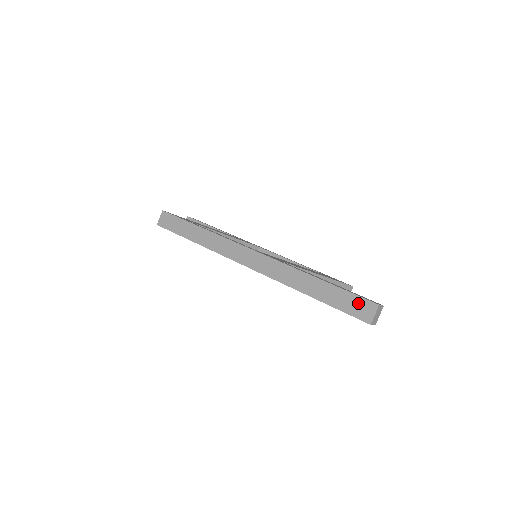
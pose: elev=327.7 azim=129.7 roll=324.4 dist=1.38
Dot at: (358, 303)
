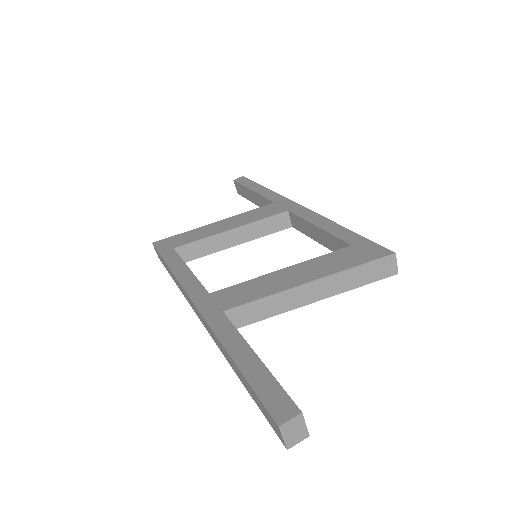
Dot at: (266, 413)
